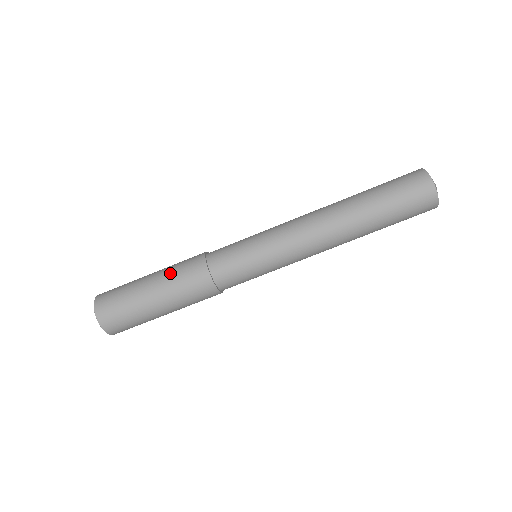
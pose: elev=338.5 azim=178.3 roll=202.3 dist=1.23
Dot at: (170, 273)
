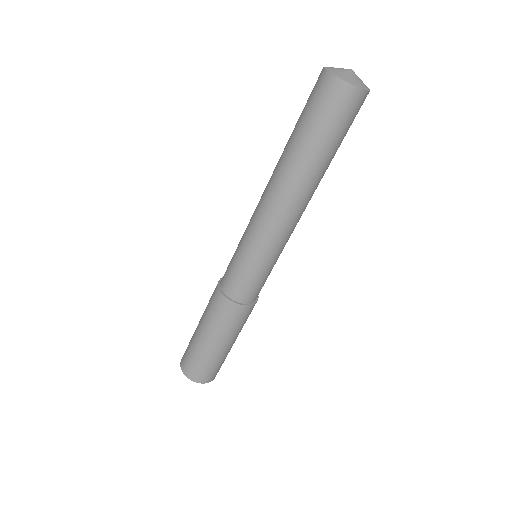
Dot at: (205, 313)
